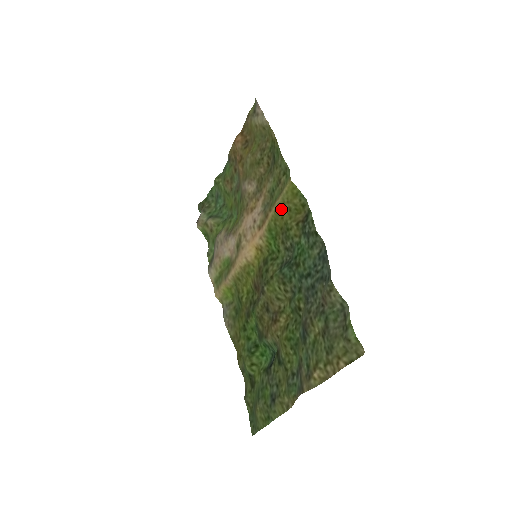
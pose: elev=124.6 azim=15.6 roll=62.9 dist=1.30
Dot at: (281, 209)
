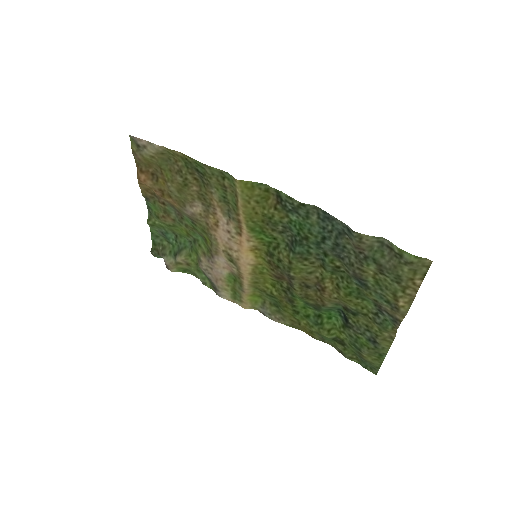
Dot at: (249, 208)
